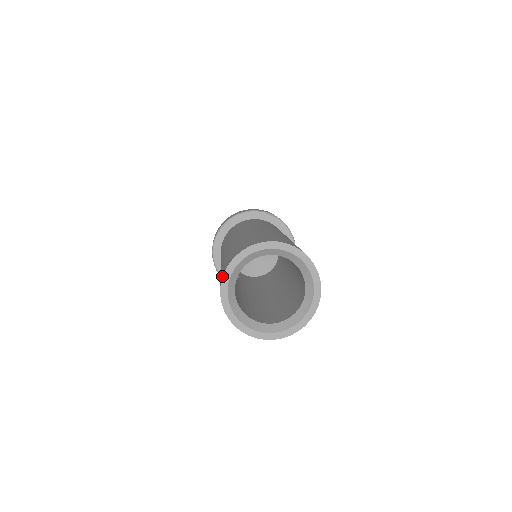
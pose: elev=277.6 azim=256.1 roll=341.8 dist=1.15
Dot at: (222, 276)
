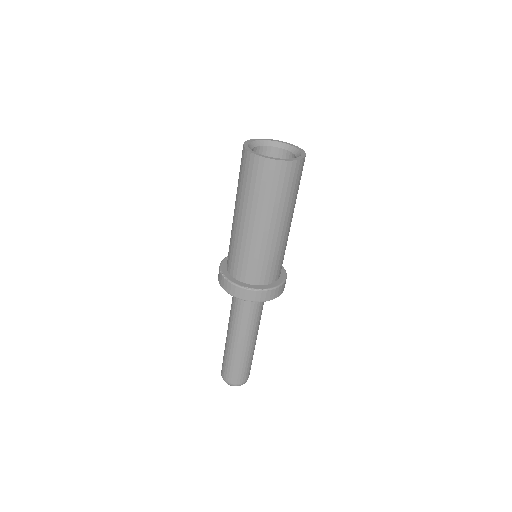
Dot at: (259, 140)
